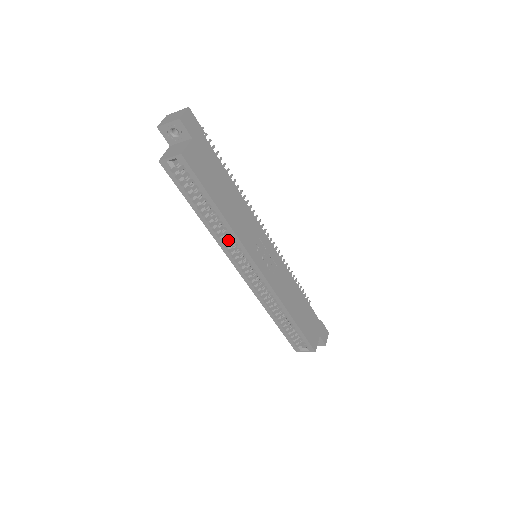
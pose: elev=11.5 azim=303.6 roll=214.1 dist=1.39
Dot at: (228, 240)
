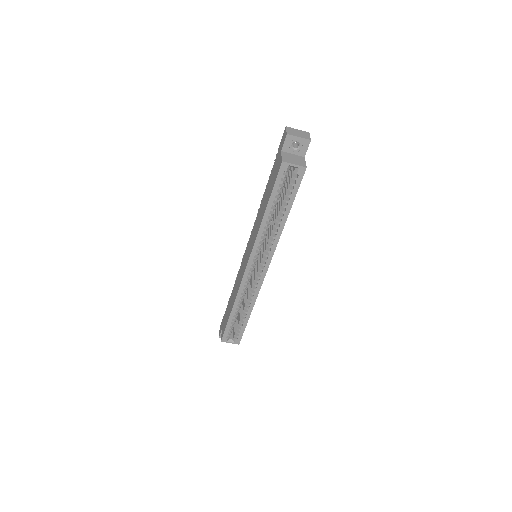
Dot at: (264, 238)
